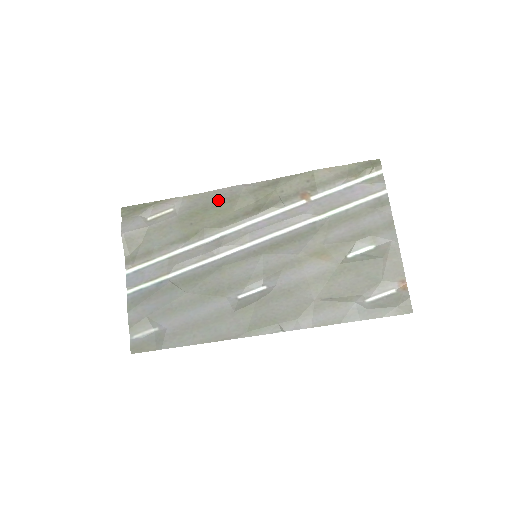
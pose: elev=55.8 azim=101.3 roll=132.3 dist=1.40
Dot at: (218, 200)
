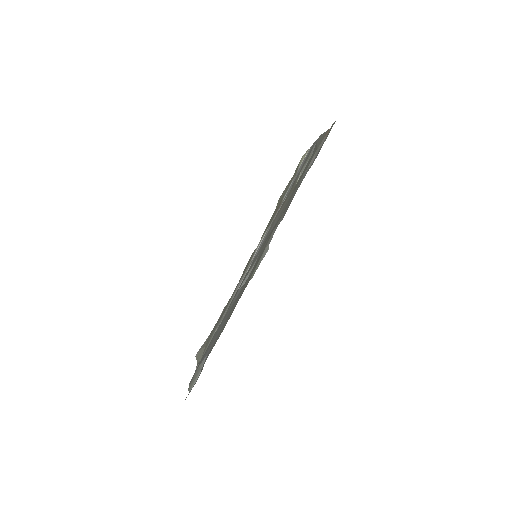
Dot at: occluded
